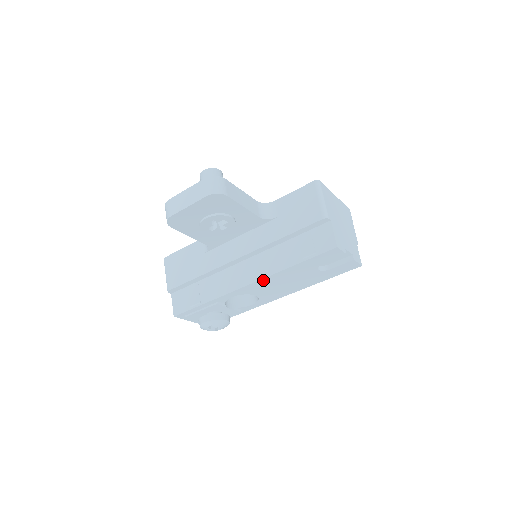
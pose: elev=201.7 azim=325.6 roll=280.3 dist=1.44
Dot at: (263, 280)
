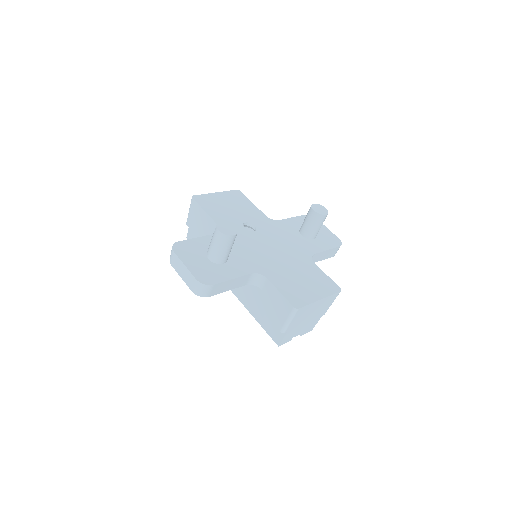
Dot at: occluded
